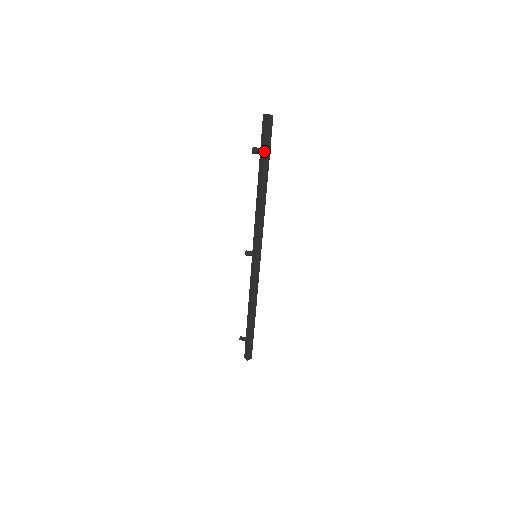
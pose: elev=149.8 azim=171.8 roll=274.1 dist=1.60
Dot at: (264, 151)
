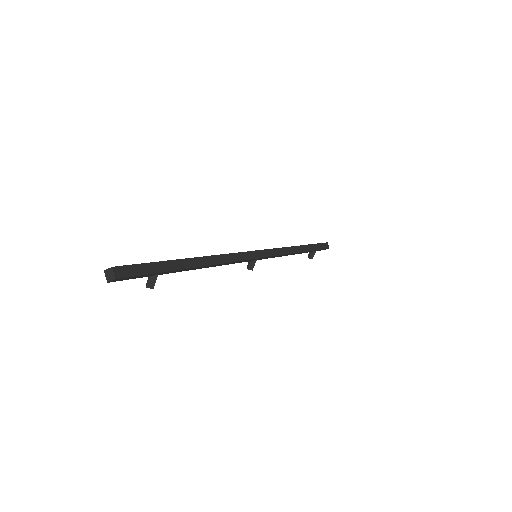
Dot at: (158, 274)
